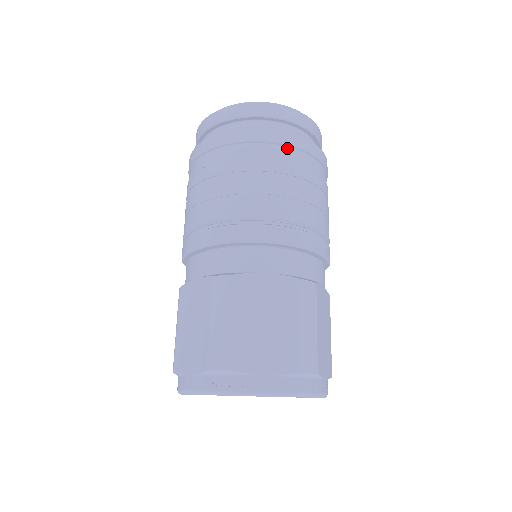
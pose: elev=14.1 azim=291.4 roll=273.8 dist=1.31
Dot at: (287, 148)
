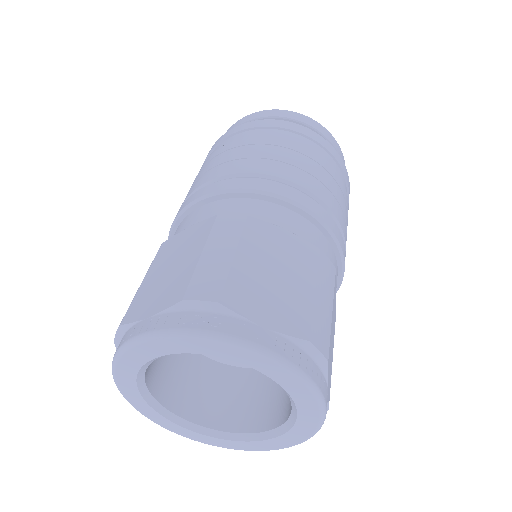
Dot at: (322, 149)
